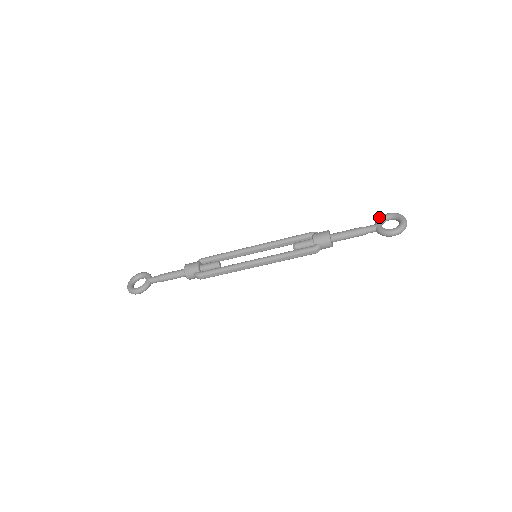
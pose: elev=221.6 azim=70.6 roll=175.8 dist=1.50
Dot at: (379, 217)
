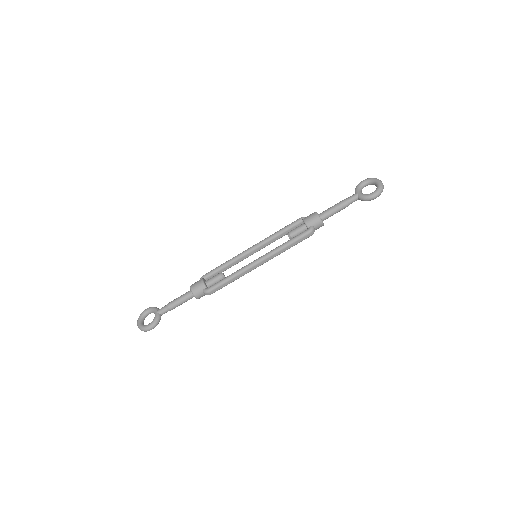
Dot at: (356, 186)
